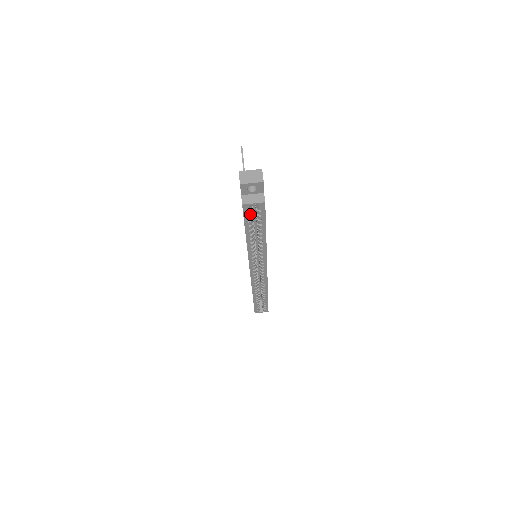
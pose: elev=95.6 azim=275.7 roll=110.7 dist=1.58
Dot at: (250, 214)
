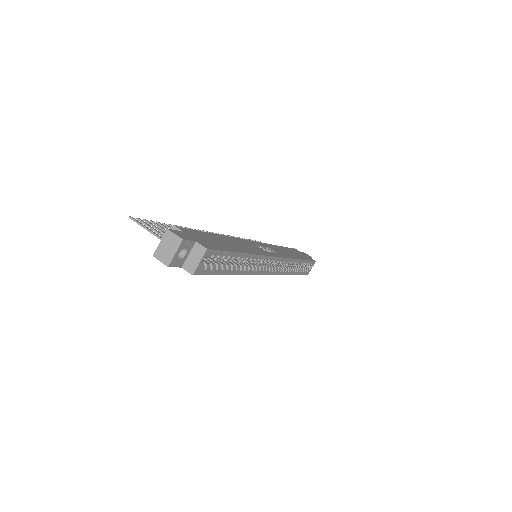
Dot at: (209, 267)
